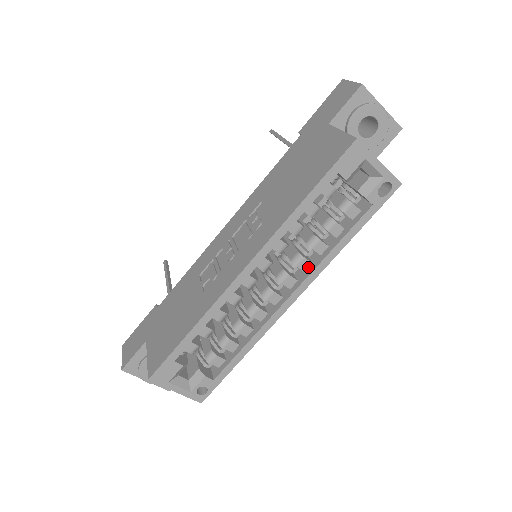
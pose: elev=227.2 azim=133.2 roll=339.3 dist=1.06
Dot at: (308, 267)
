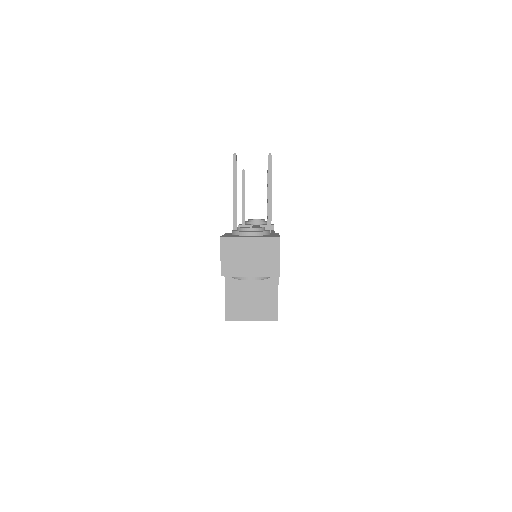
Dot at: occluded
